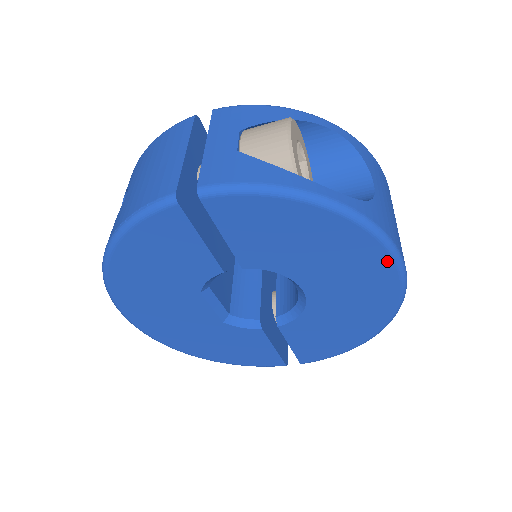
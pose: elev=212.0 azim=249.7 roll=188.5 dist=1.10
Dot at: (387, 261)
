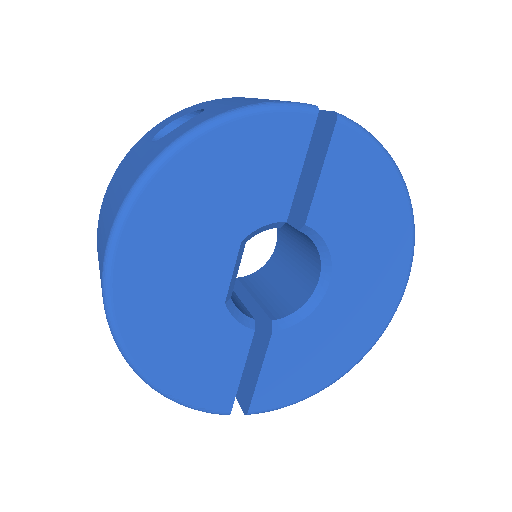
Dot at: (404, 270)
